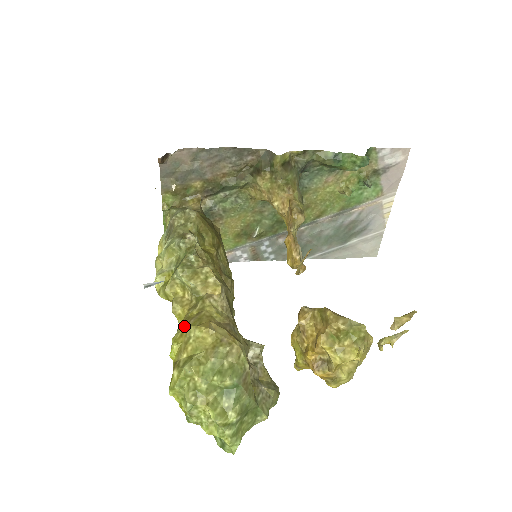
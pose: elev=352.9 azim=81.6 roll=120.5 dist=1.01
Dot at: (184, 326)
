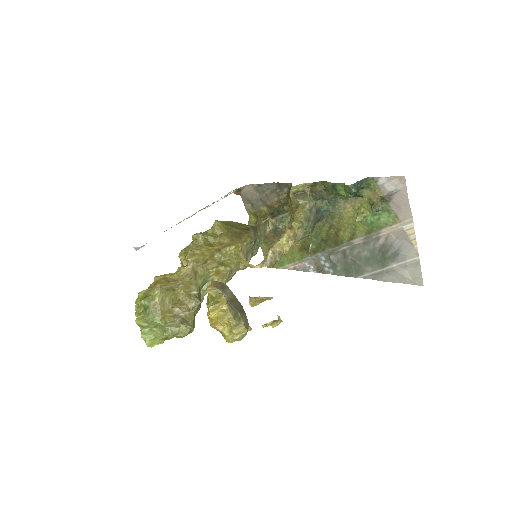
Dot at: occluded
